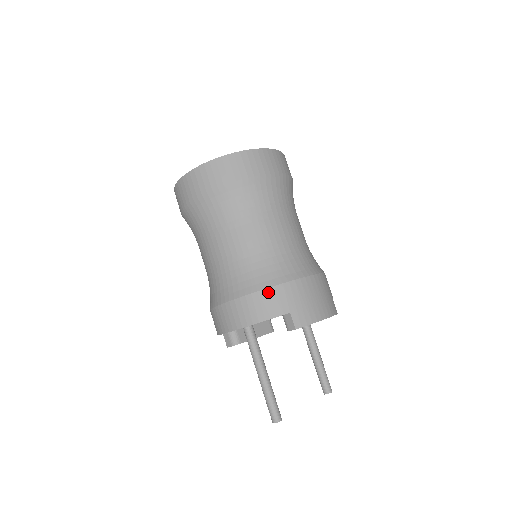
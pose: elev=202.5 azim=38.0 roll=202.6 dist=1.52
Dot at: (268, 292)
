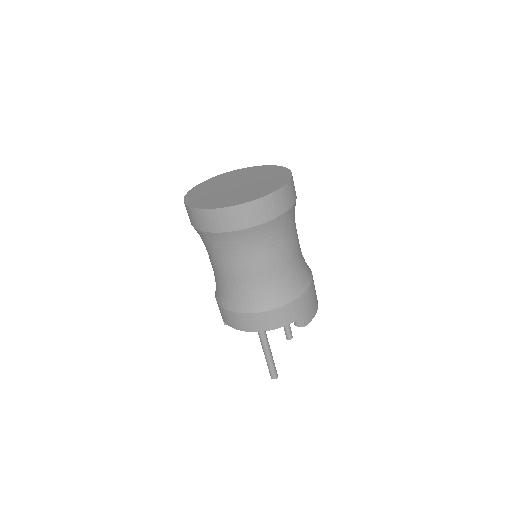
Dot at: (290, 305)
